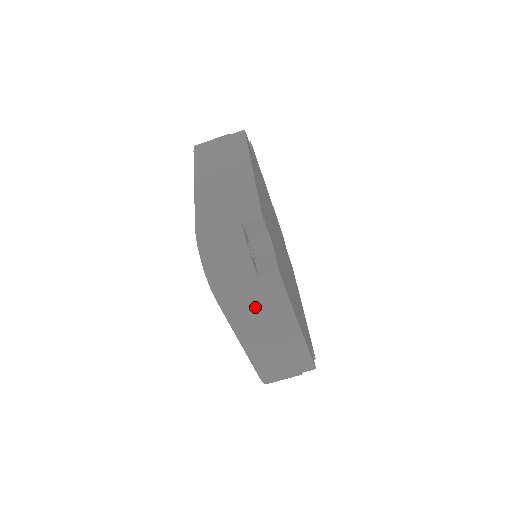
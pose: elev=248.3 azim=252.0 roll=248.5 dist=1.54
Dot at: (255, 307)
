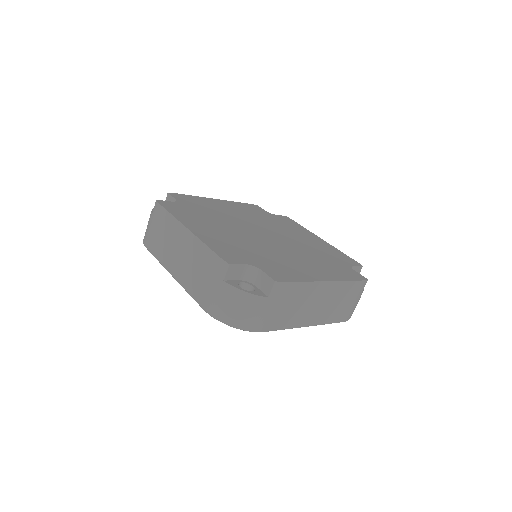
Dot at: (289, 308)
